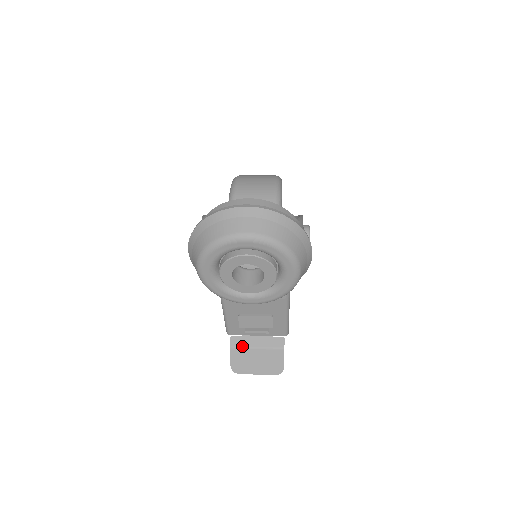
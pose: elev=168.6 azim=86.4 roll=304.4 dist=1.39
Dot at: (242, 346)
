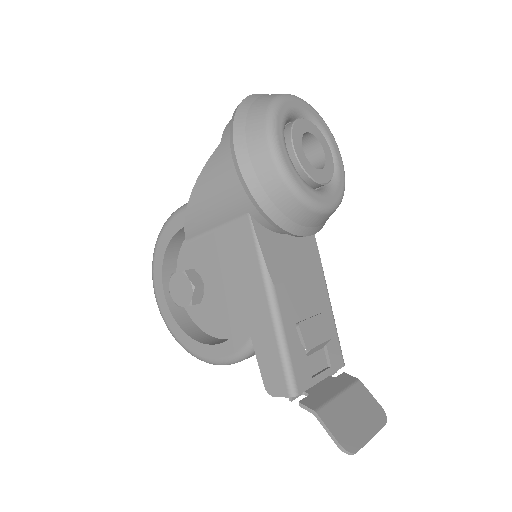
Dot at: (324, 402)
